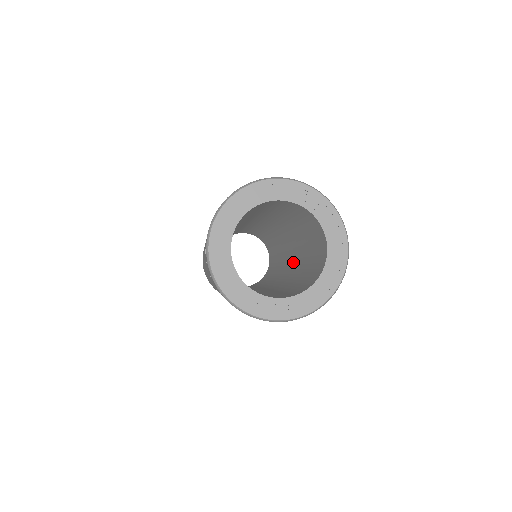
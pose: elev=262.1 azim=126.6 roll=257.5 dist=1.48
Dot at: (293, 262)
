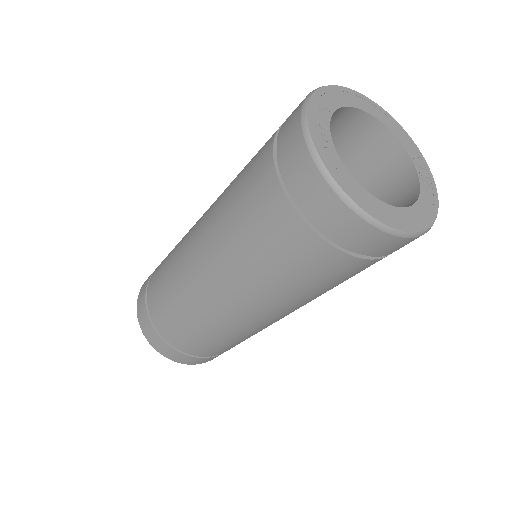
Dot at: occluded
